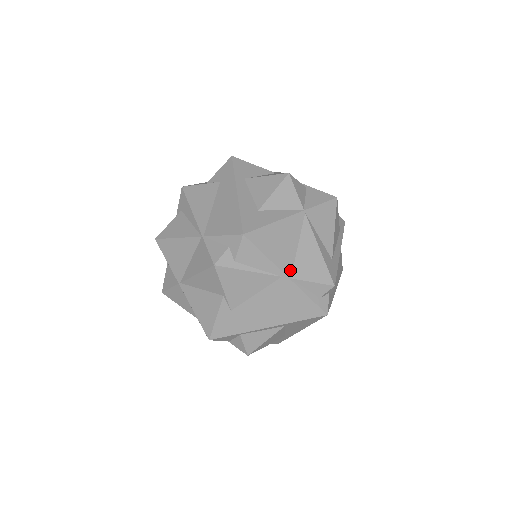
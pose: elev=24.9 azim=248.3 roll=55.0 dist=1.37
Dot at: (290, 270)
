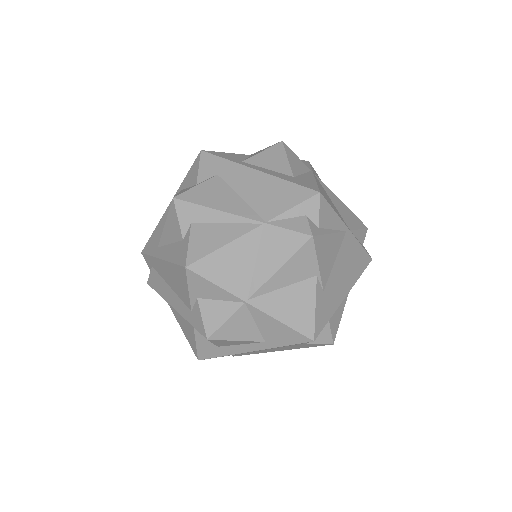
Dot at: (345, 223)
